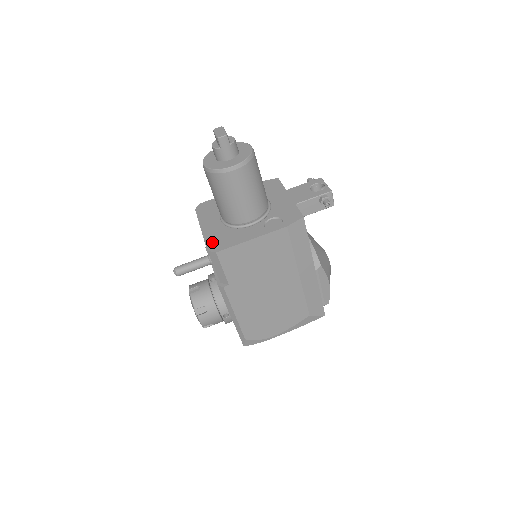
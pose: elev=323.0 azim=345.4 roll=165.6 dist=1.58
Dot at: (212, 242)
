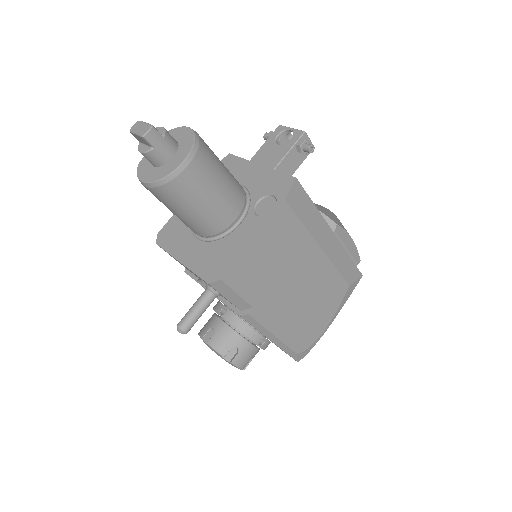
Dot at: (206, 270)
